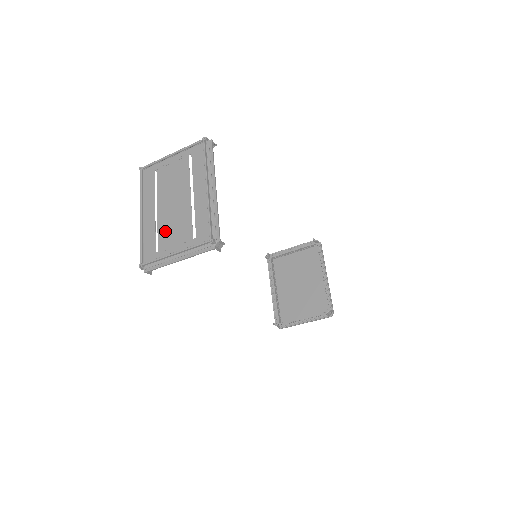
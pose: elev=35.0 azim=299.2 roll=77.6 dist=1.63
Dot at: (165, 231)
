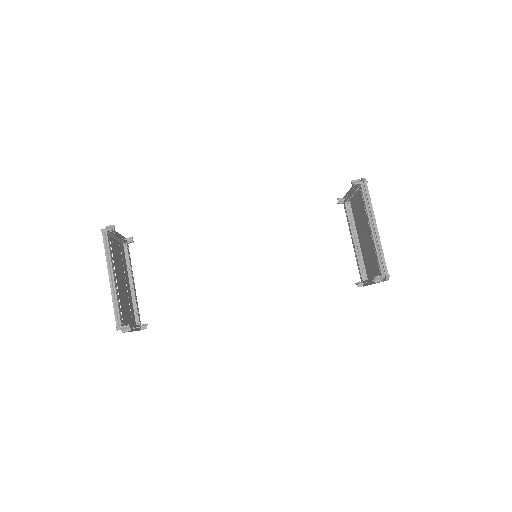
Dot at: (127, 305)
